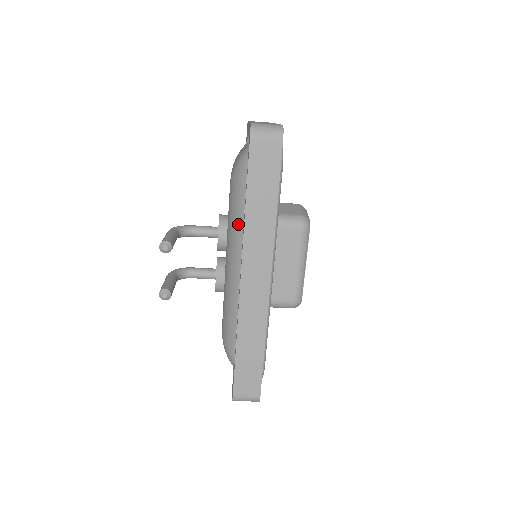
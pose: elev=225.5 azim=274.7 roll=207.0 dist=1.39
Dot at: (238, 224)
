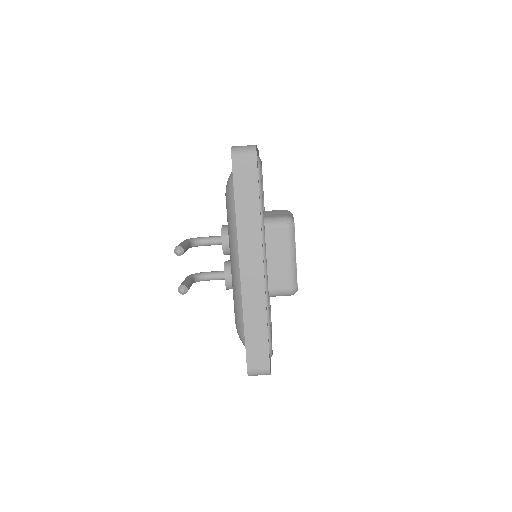
Dot at: (234, 227)
